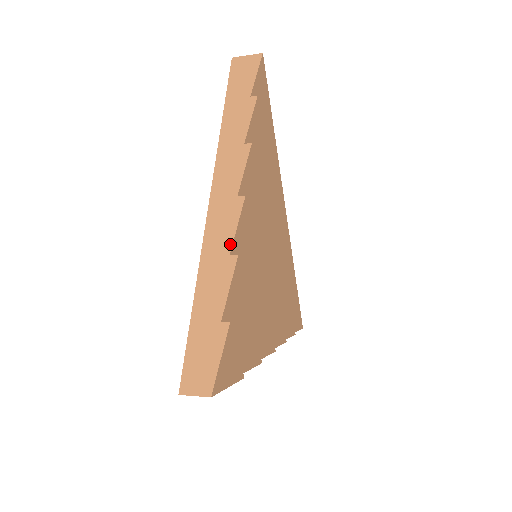
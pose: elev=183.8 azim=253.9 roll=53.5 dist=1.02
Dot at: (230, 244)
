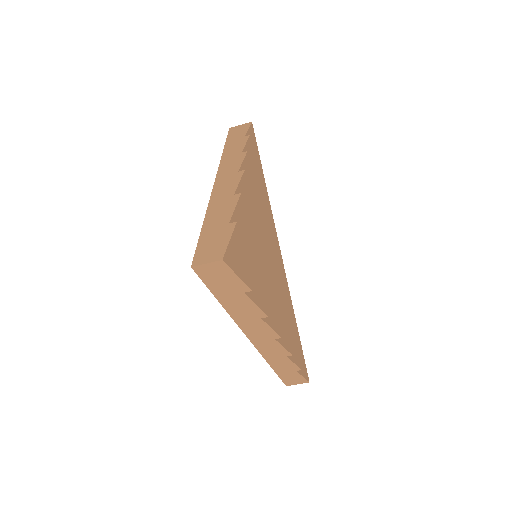
Dot at: (234, 190)
